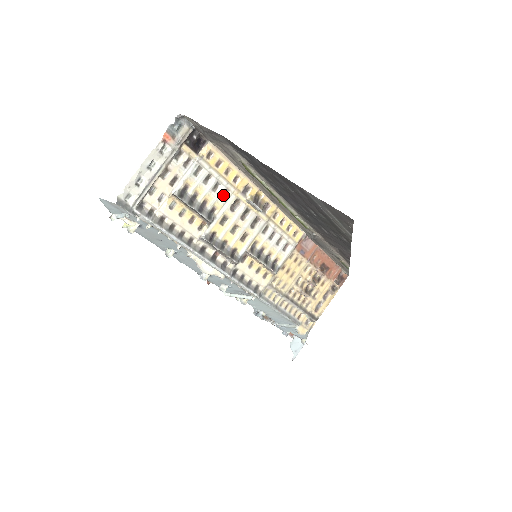
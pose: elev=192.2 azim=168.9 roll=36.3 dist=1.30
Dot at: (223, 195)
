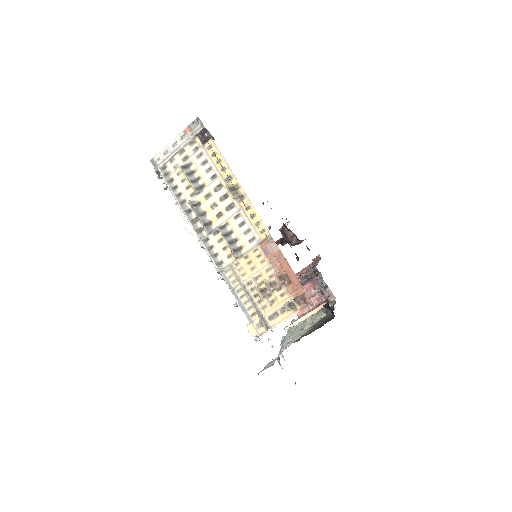
Dot at: (212, 178)
